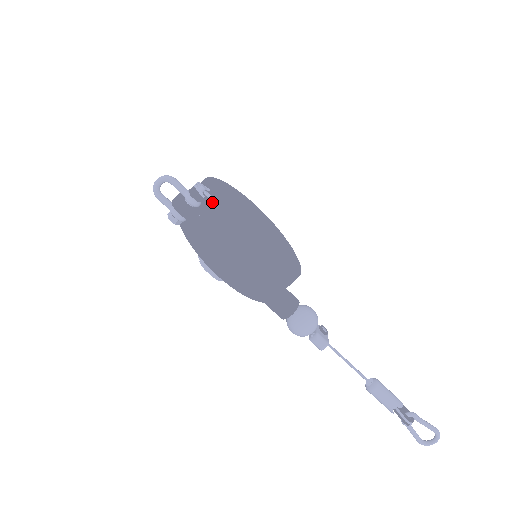
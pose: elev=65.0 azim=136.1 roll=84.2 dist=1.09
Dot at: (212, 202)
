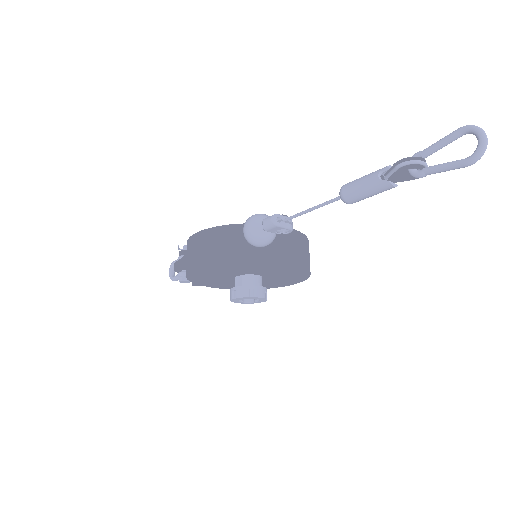
Dot at: occluded
